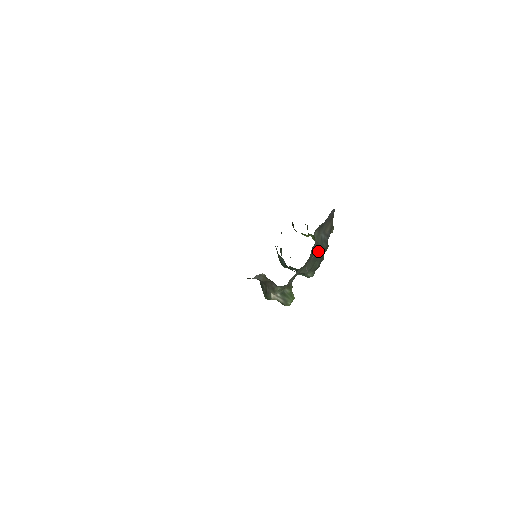
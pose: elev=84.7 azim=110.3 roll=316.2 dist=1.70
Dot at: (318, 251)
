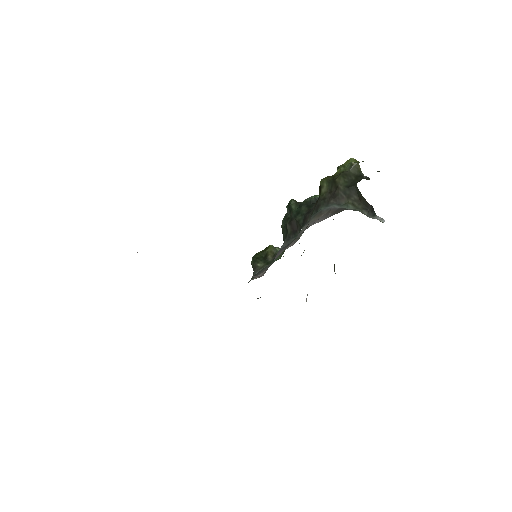
Dot at: occluded
